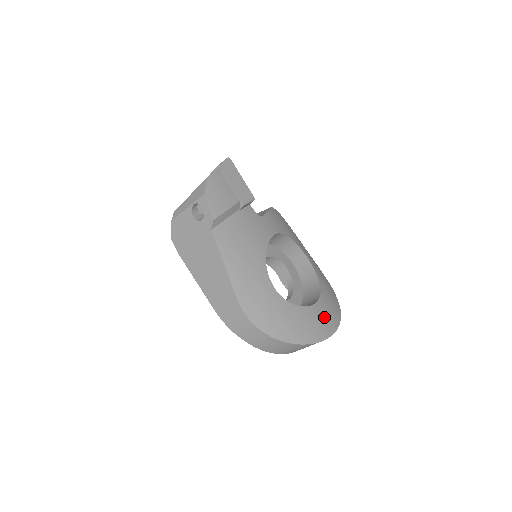
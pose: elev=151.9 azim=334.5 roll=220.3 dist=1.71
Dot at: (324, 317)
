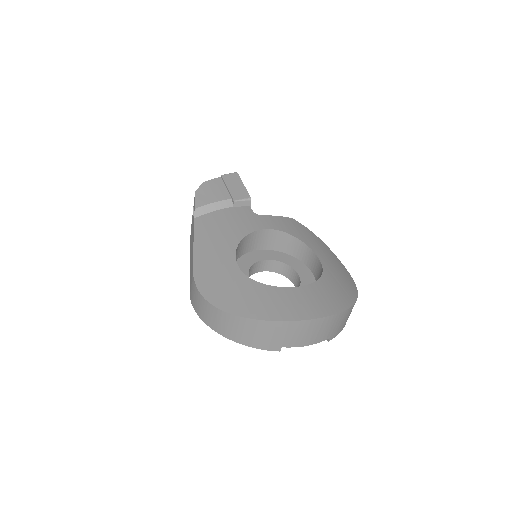
Dot at: (298, 302)
